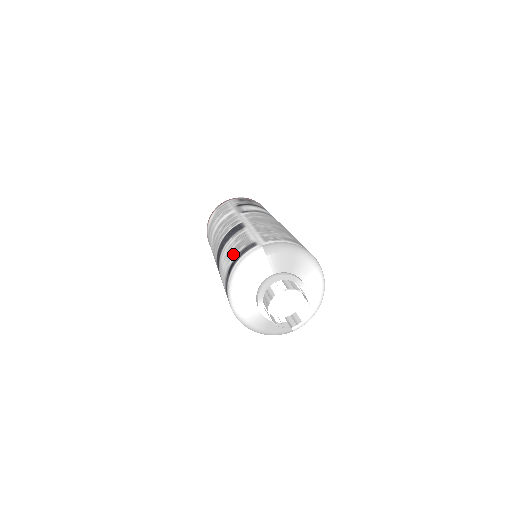
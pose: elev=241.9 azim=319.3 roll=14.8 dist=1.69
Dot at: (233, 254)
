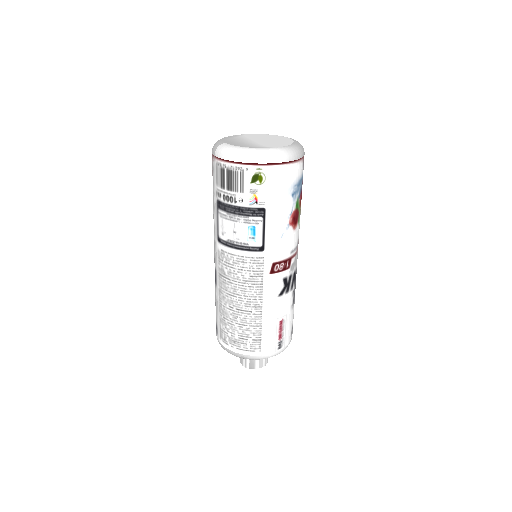
Dot at: occluded
